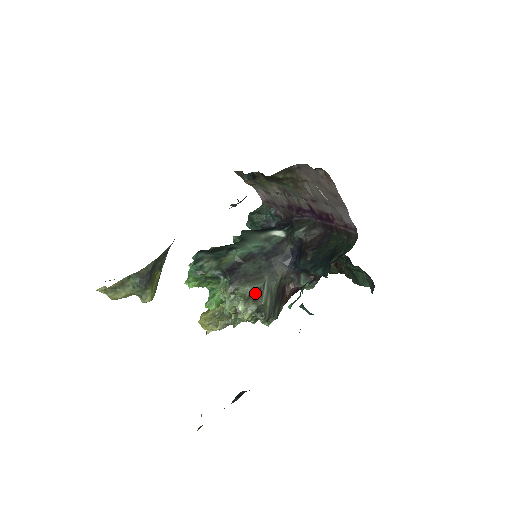
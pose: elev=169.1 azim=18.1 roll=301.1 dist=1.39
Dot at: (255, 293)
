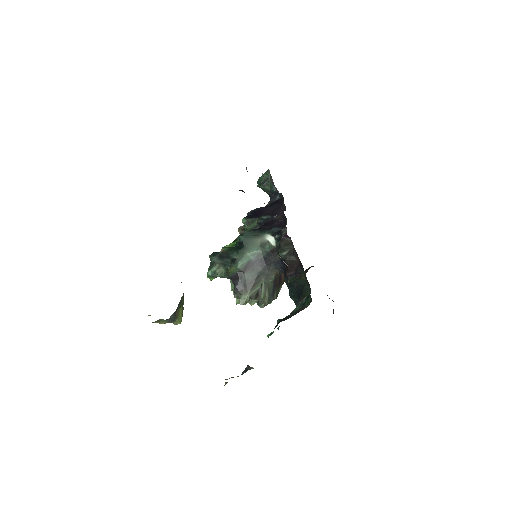
Dot at: (254, 296)
